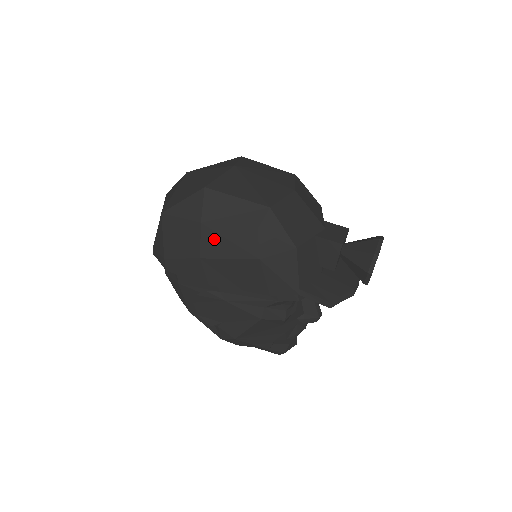
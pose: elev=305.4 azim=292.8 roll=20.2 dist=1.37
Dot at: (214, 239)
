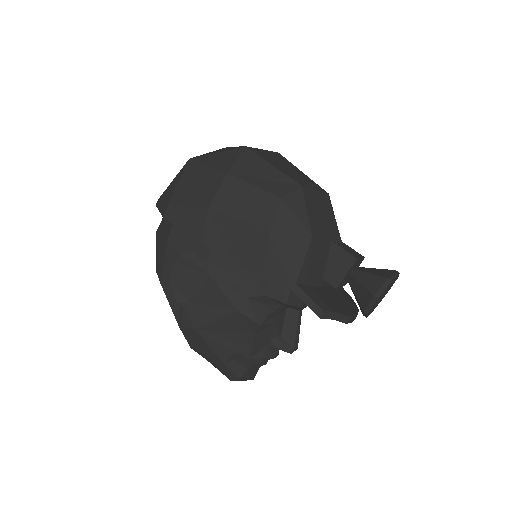
Dot at: (233, 194)
